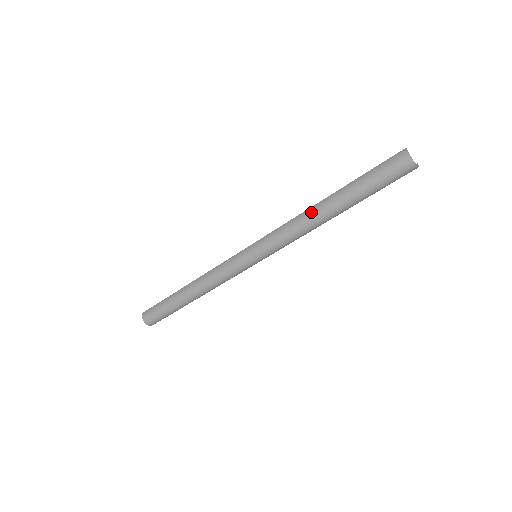
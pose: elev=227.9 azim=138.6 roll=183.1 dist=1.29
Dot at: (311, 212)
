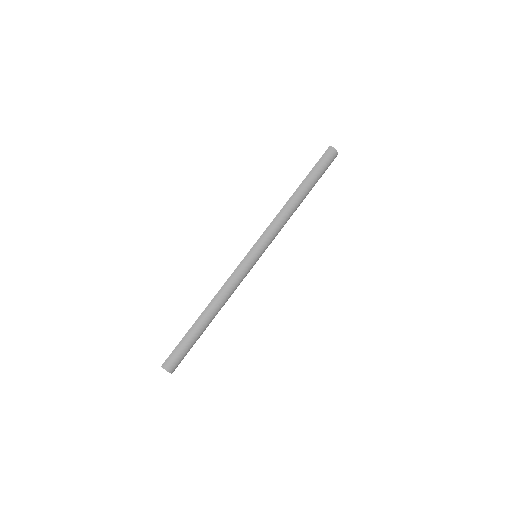
Dot at: (290, 205)
